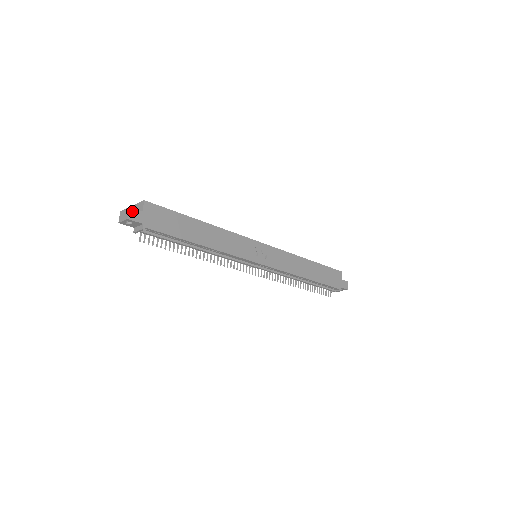
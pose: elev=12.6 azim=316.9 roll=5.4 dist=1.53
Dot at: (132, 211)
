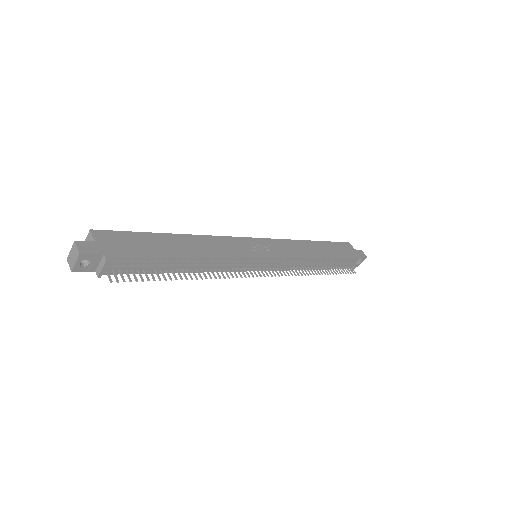
Dot at: (81, 244)
